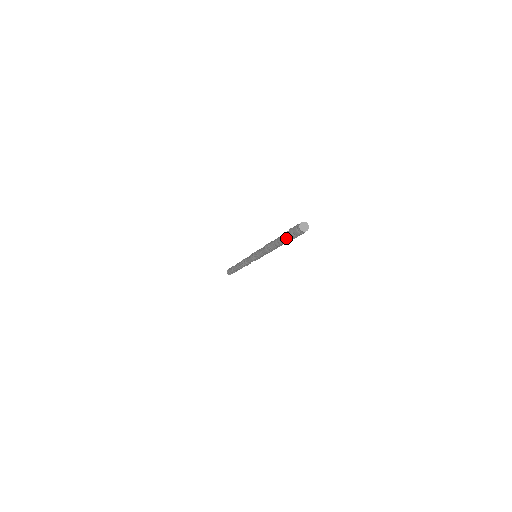
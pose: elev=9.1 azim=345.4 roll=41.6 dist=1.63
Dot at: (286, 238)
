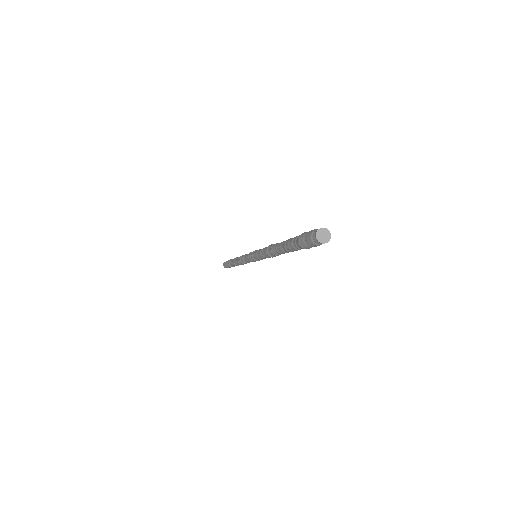
Dot at: (296, 248)
